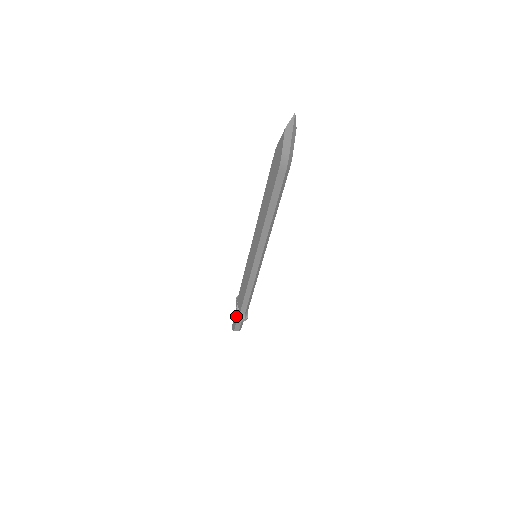
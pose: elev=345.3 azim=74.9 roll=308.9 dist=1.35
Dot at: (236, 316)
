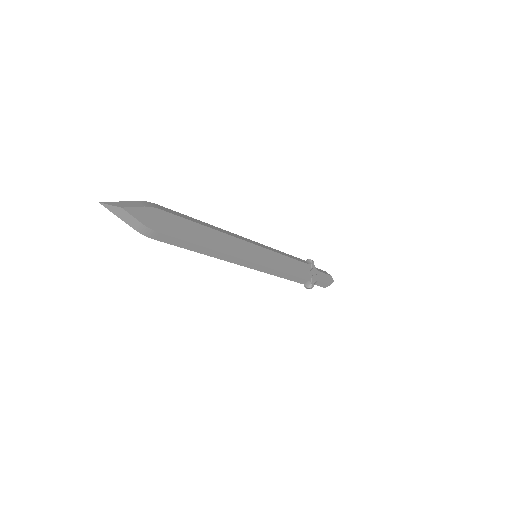
Dot at: occluded
